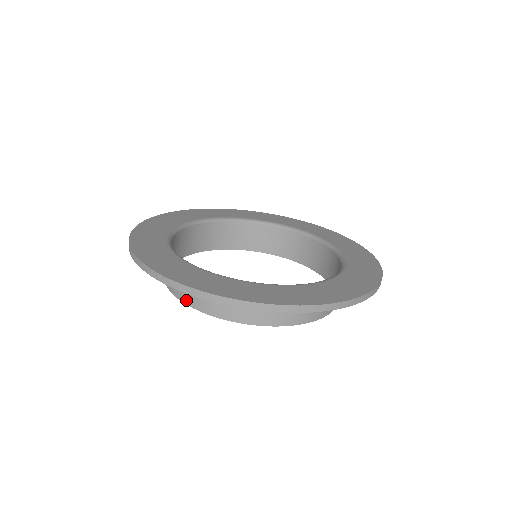
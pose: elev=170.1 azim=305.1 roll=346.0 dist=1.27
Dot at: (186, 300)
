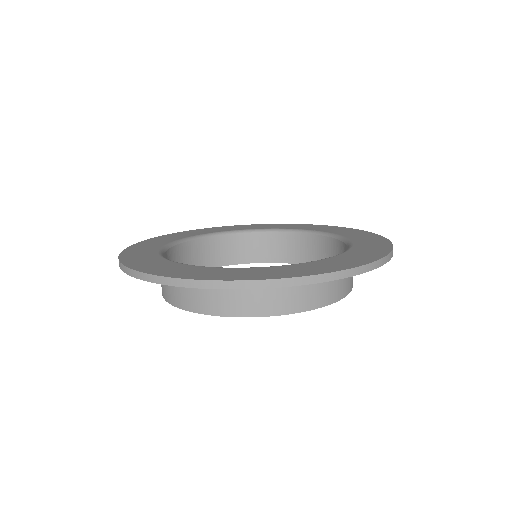
Dot at: occluded
